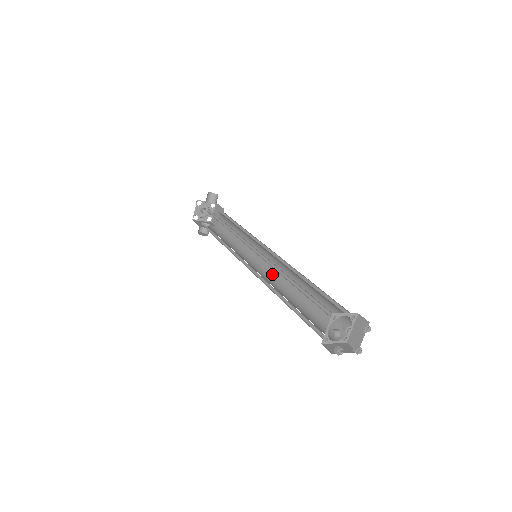
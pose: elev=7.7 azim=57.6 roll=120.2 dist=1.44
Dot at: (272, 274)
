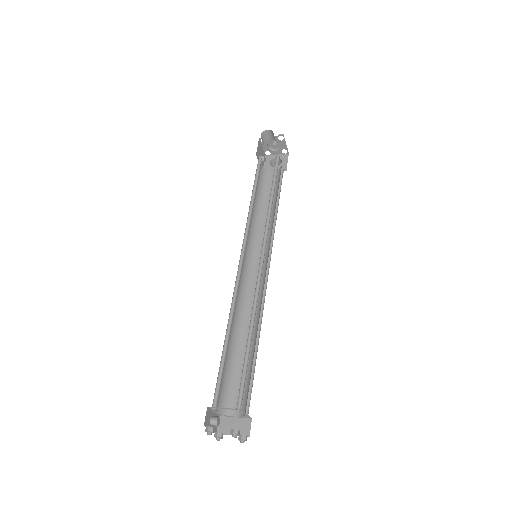
Dot at: (262, 284)
